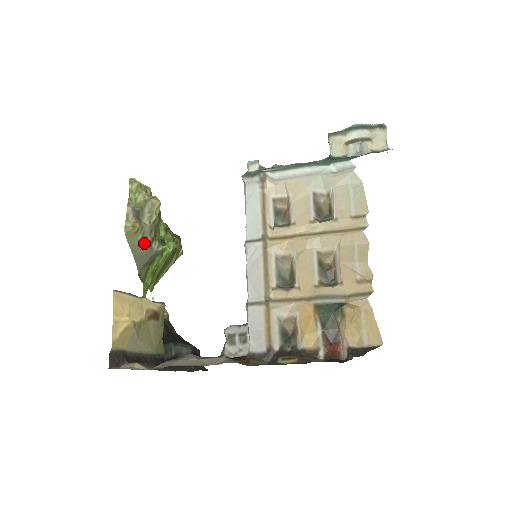
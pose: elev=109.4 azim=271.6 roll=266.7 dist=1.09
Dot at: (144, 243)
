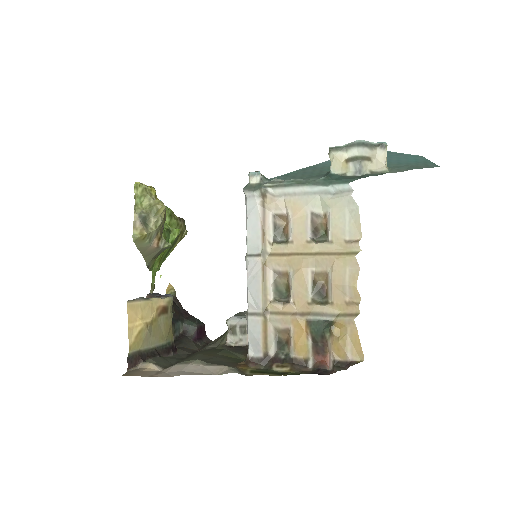
Dot at: (151, 244)
